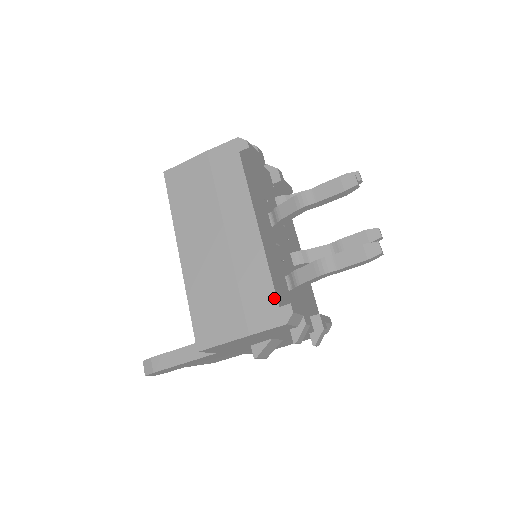
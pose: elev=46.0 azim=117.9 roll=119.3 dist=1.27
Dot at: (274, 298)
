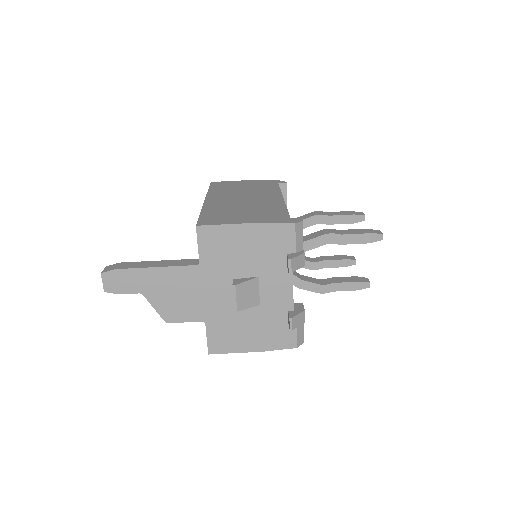
Dot at: (287, 215)
